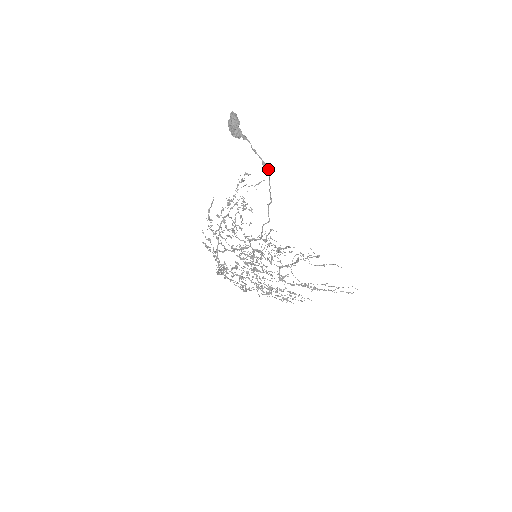
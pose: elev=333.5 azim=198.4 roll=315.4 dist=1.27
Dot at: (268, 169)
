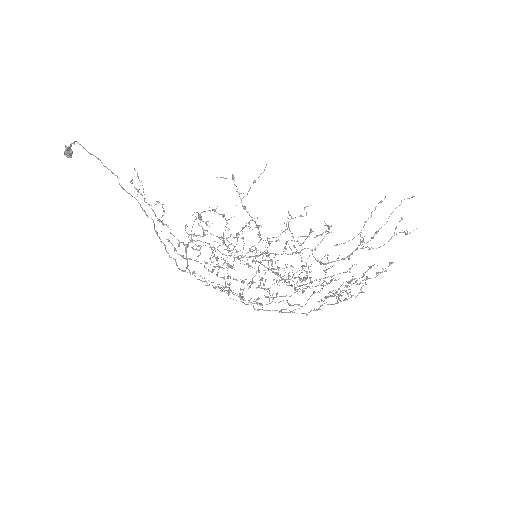
Dot at: (77, 142)
